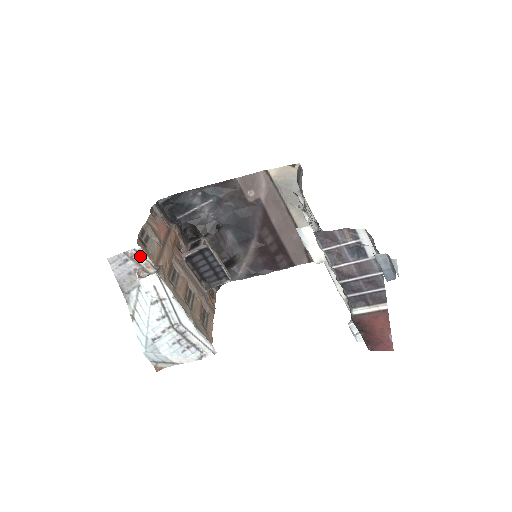
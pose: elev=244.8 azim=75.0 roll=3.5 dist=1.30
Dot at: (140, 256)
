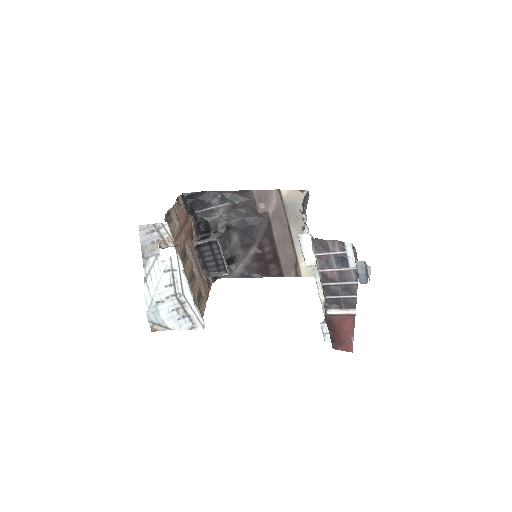
Dot at: (165, 230)
